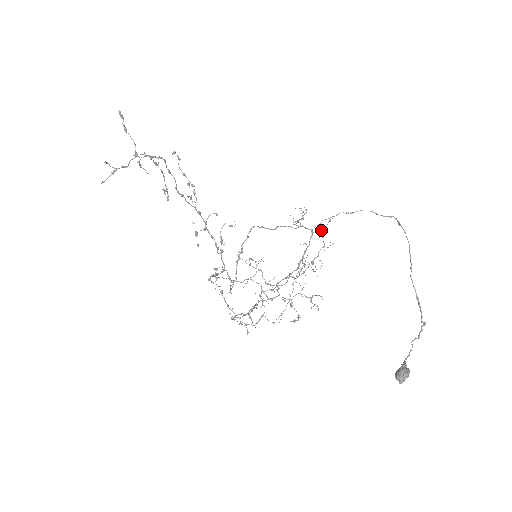
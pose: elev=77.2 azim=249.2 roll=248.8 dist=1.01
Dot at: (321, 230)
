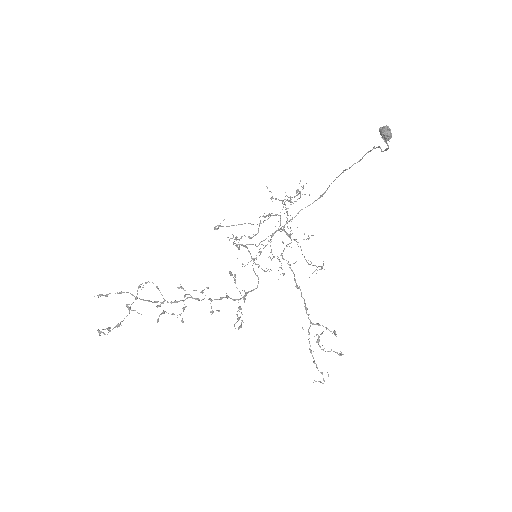
Dot at: (270, 198)
